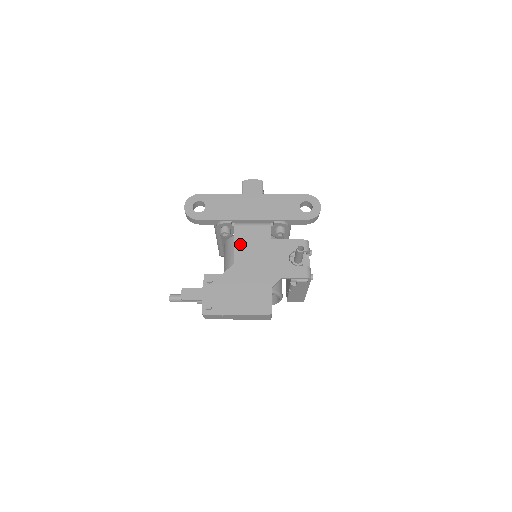
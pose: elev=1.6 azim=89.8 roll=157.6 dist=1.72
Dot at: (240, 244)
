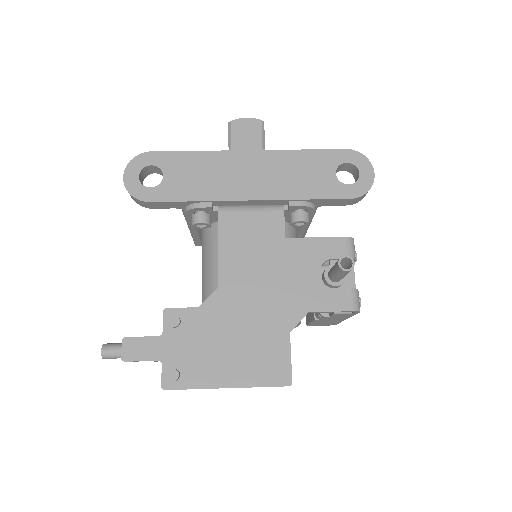
Dot at: (229, 248)
